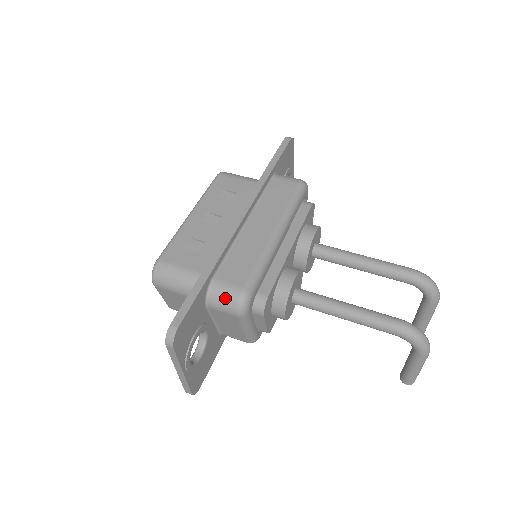
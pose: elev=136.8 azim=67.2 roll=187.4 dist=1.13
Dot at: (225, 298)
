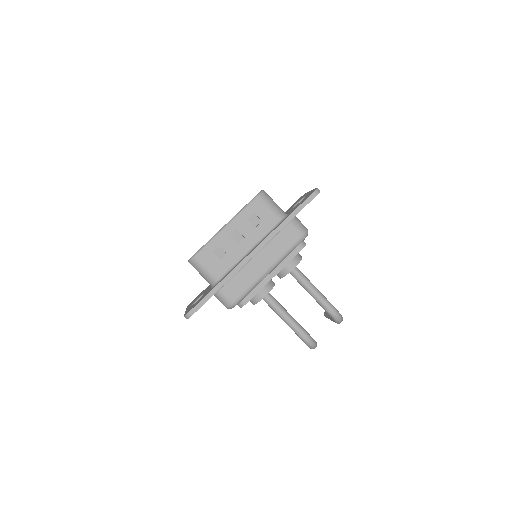
Dot at: (223, 300)
